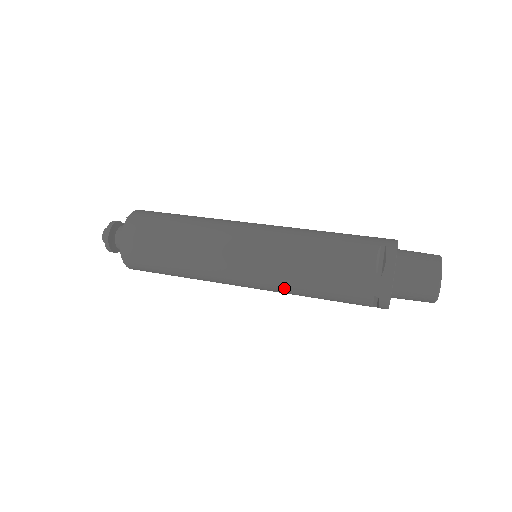
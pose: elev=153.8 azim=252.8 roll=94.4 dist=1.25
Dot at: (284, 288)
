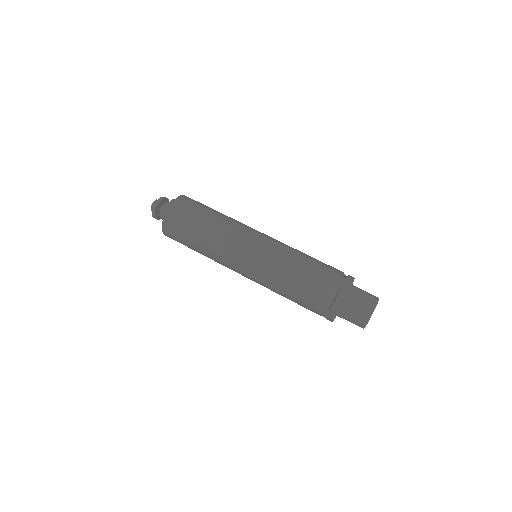
Dot at: occluded
